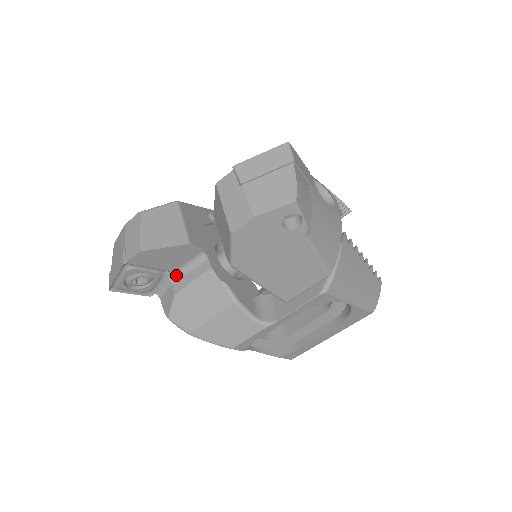
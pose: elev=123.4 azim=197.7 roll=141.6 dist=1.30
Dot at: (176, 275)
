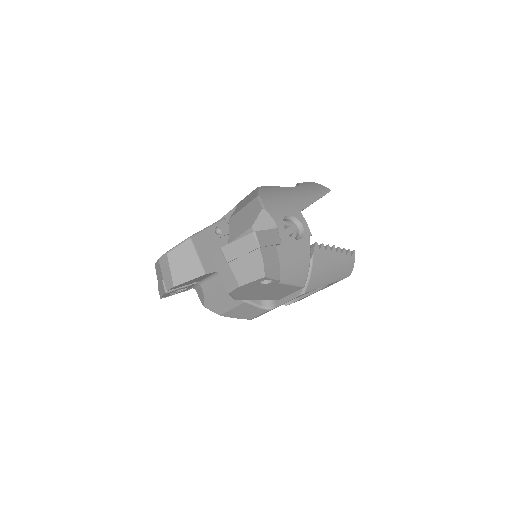
Dot at: (202, 282)
